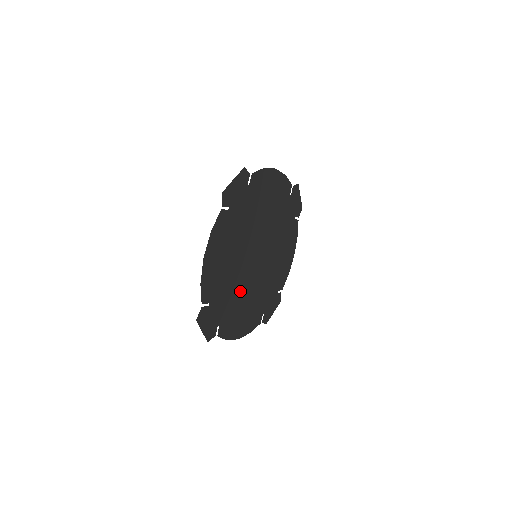
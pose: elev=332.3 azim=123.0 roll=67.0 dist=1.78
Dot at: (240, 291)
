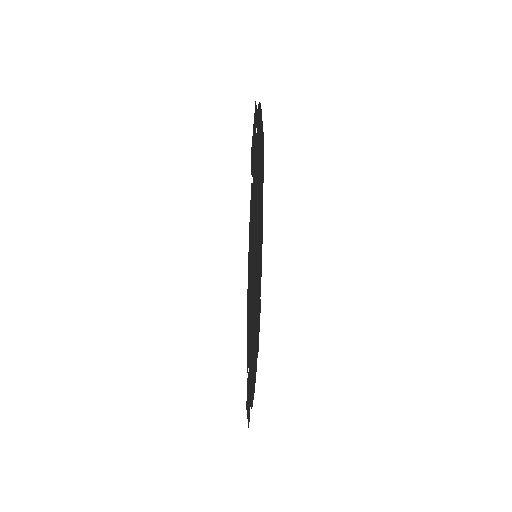
Dot at: (254, 321)
